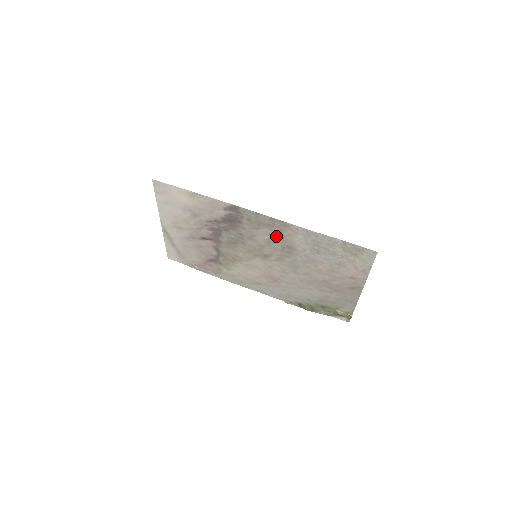
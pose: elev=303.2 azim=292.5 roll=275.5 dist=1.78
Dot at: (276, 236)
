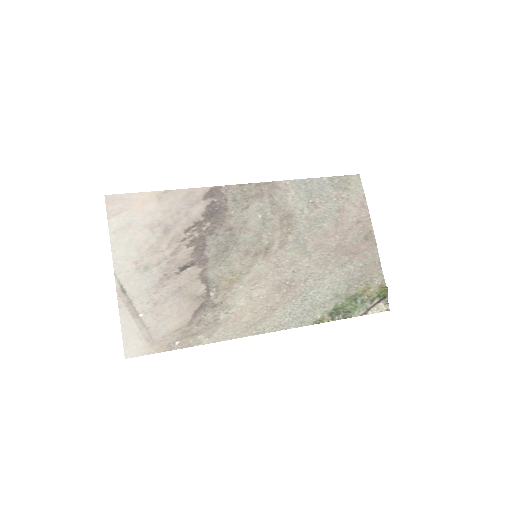
Dot at: (269, 208)
